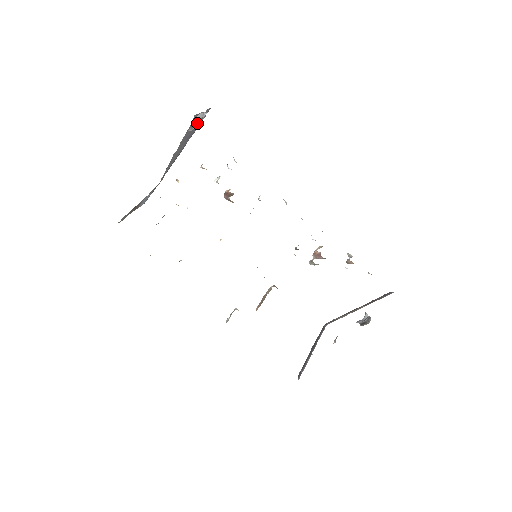
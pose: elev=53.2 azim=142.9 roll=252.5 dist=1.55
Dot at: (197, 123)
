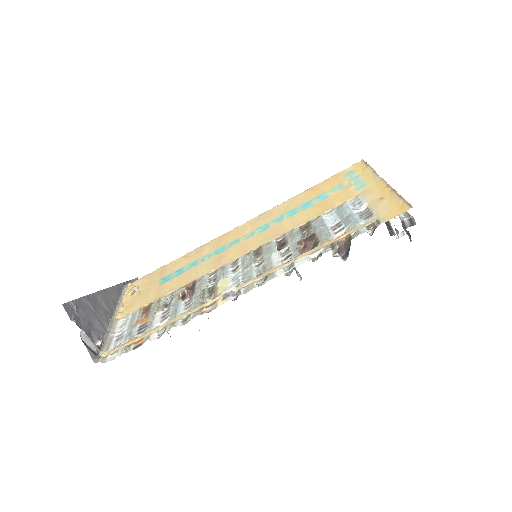
Dot at: (82, 314)
